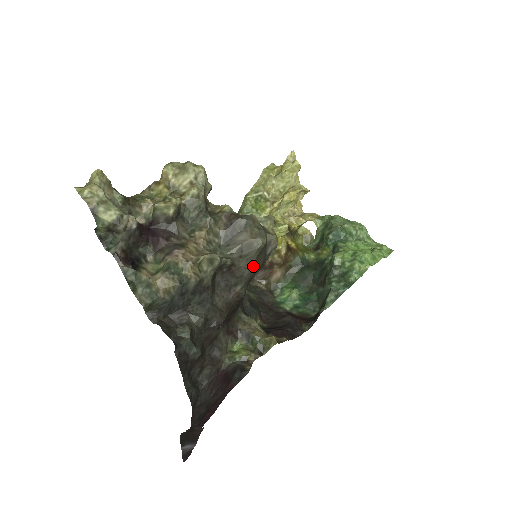
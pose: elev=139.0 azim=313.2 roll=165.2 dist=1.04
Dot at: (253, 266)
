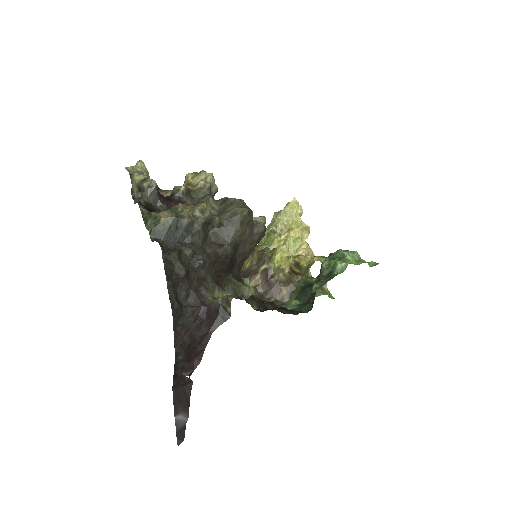
Dot at: (238, 230)
